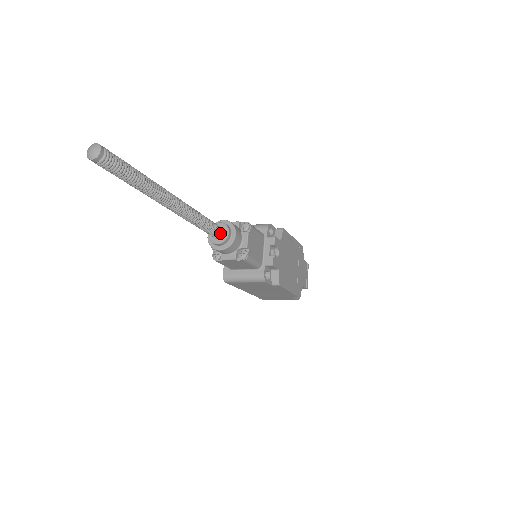
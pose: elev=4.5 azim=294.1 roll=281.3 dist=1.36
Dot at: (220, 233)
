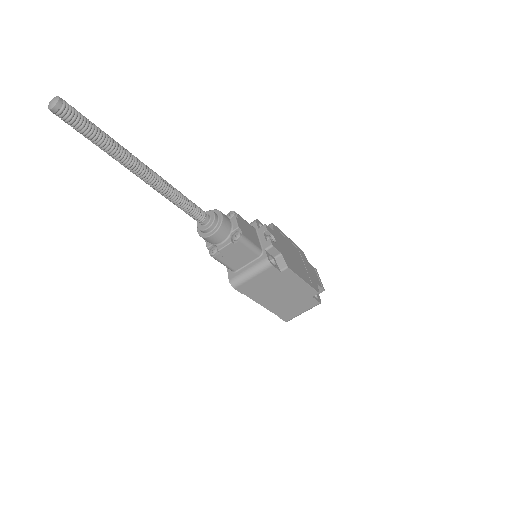
Dot at: (206, 217)
